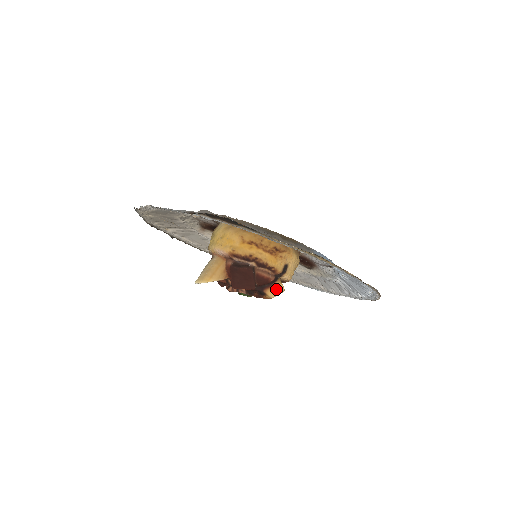
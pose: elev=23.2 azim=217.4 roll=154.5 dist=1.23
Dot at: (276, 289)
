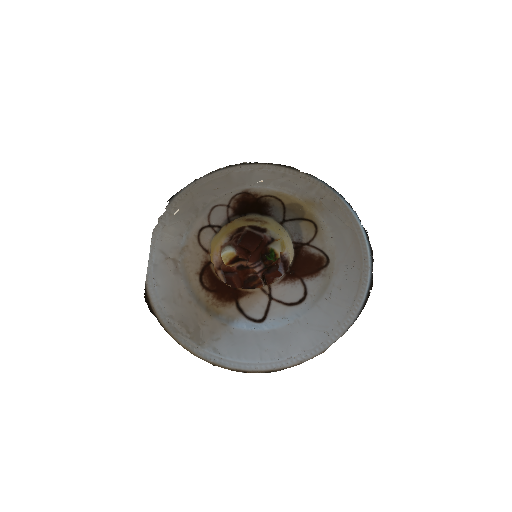
Dot at: occluded
